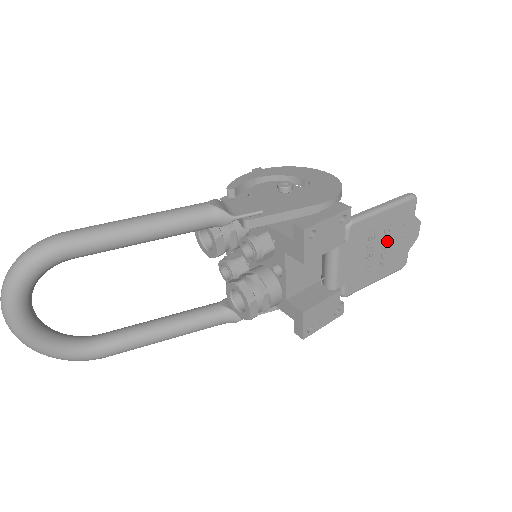
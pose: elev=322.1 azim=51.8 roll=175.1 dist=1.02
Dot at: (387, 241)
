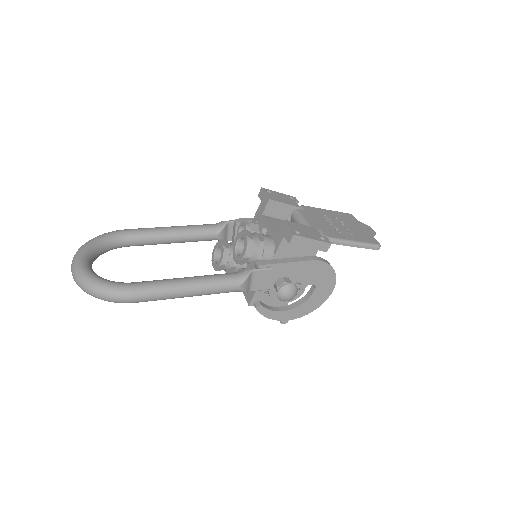
Dot at: (344, 224)
